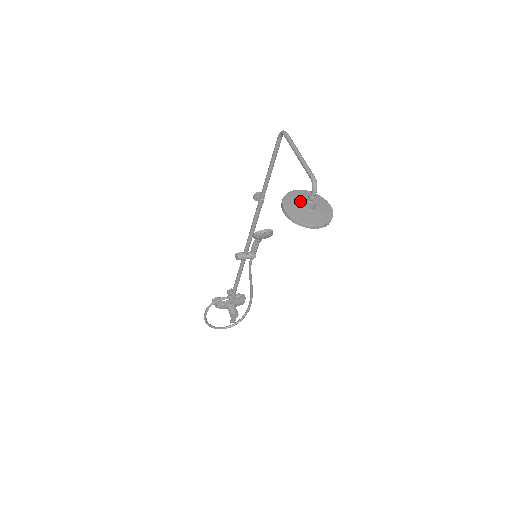
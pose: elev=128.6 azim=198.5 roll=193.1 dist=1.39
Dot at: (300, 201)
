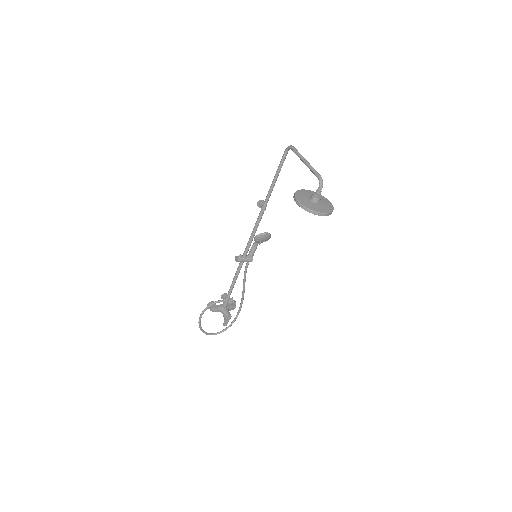
Dot at: (308, 196)
